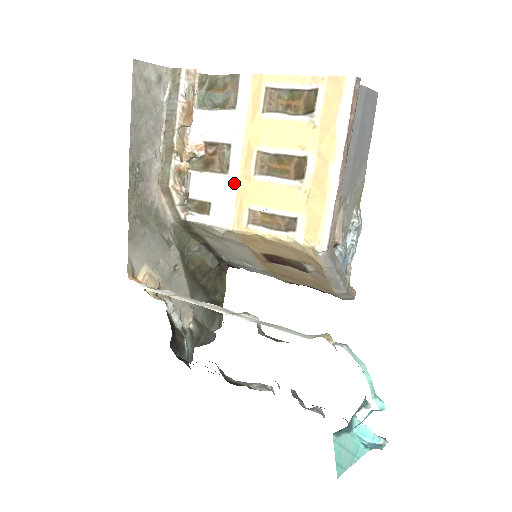
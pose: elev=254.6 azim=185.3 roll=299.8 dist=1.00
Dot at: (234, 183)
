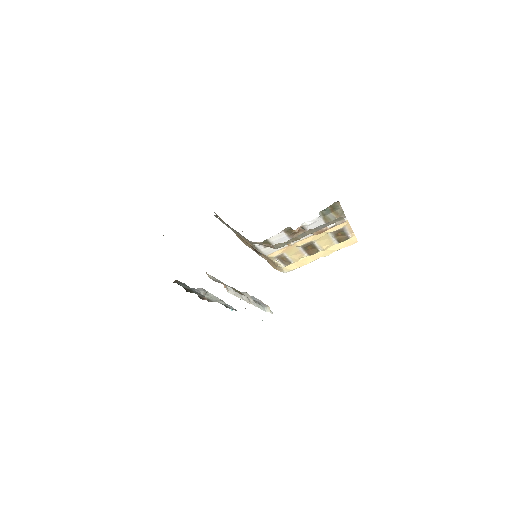
Dot at: occluded
